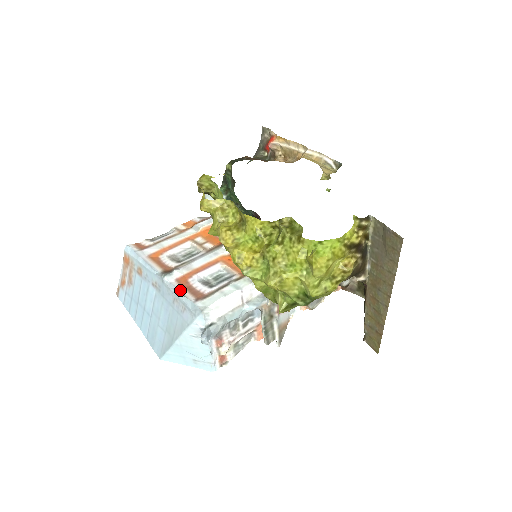
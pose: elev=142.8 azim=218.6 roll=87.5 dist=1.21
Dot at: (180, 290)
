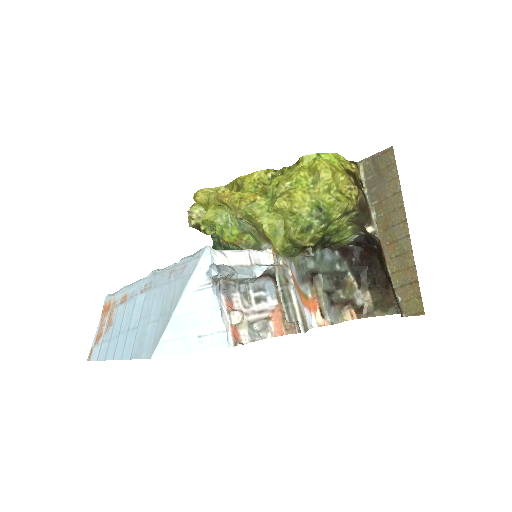
Dot at: occluded
